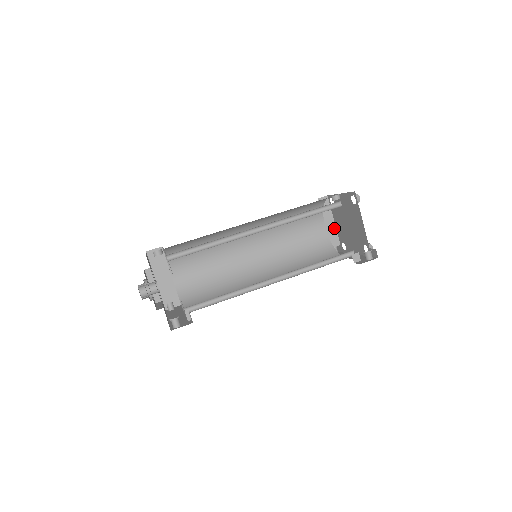
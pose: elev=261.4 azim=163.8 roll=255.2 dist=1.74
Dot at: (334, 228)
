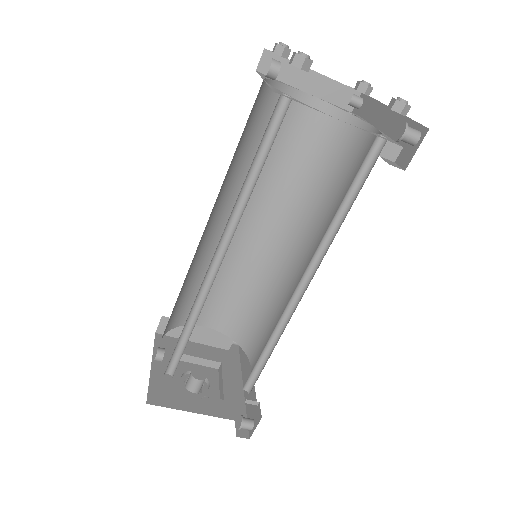
Dot at: (322, 79)
